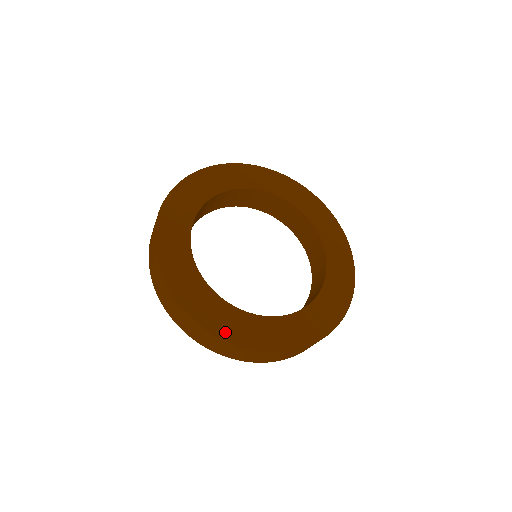
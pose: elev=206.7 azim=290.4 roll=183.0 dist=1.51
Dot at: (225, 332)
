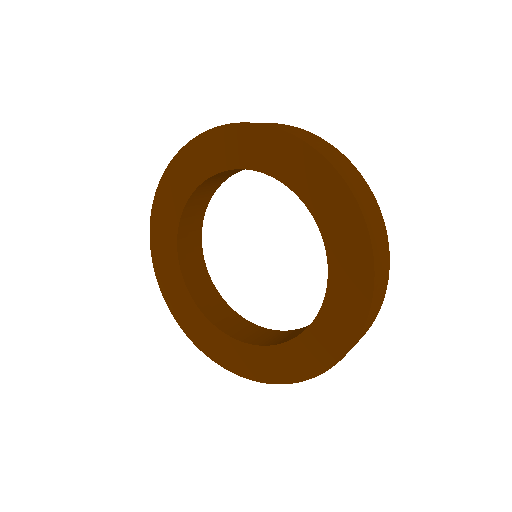
Dot at: (225, 362)
